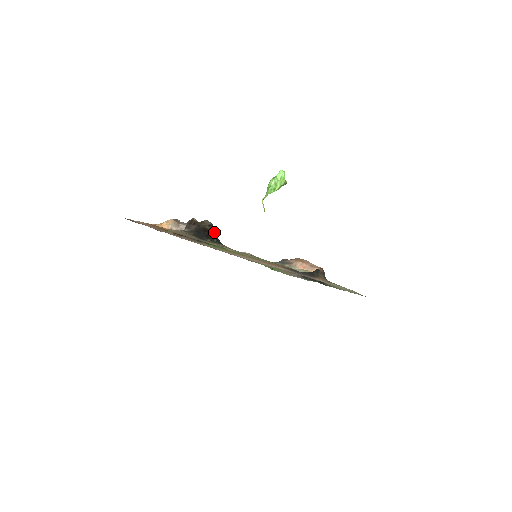
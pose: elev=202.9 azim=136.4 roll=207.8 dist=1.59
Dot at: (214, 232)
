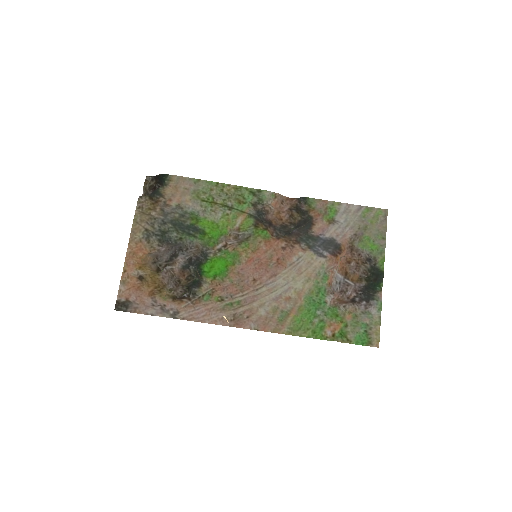
Dot at: (156, 177)
